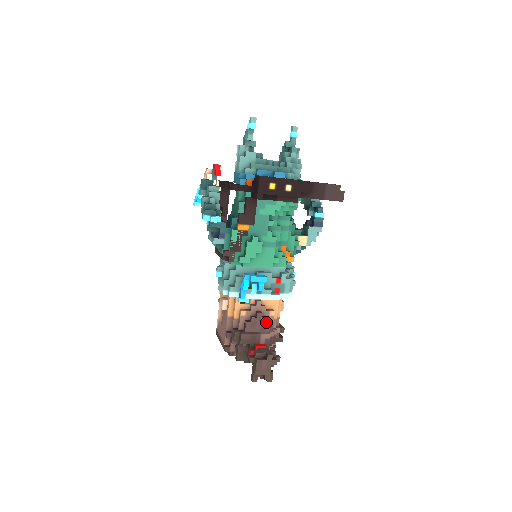
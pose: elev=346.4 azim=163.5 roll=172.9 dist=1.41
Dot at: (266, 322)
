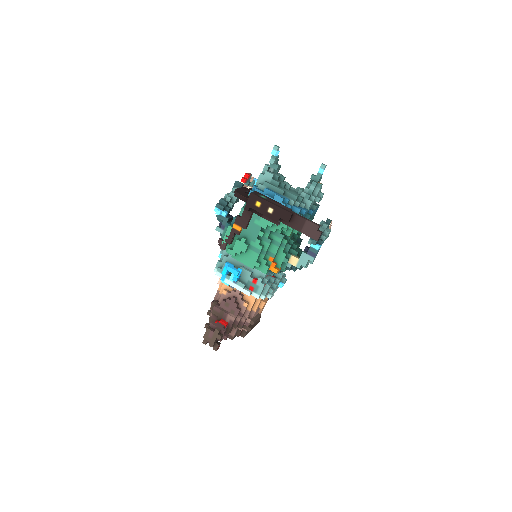
Dot at: (237, 308)
